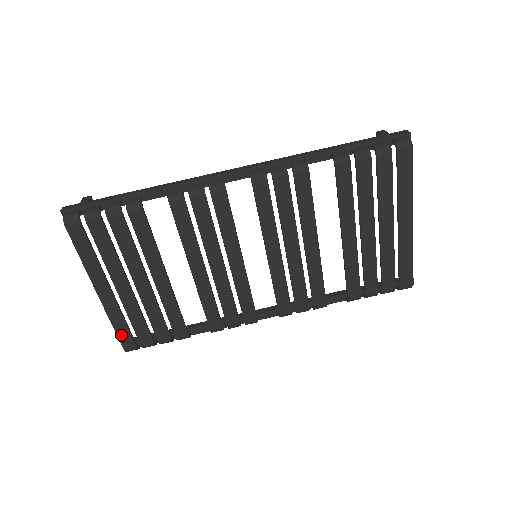
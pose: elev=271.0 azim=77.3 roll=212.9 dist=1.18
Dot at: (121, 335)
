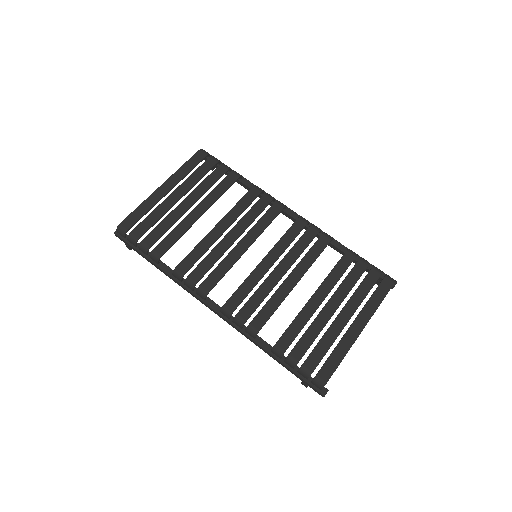
Dot at: (134, 215)
